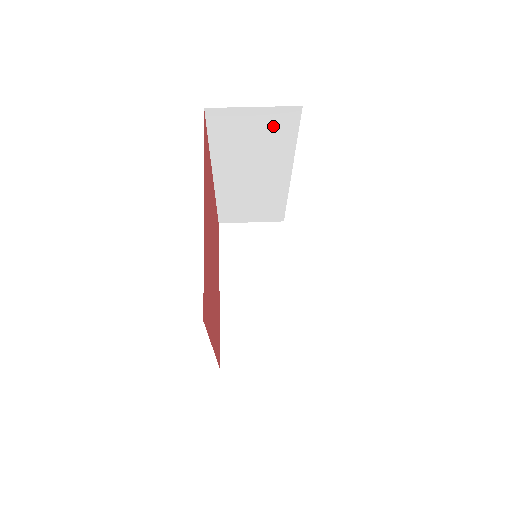
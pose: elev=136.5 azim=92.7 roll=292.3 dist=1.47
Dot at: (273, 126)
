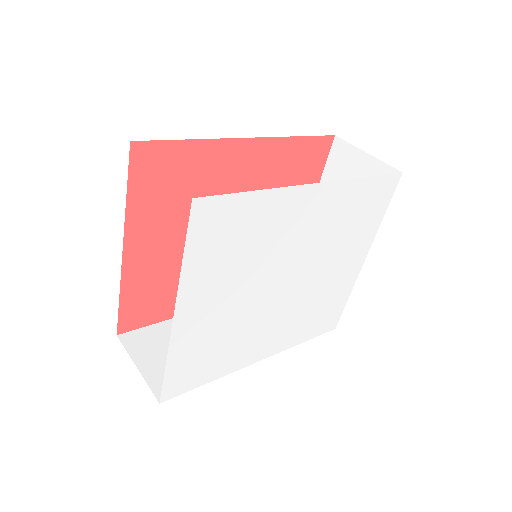
Dot at: occluded
